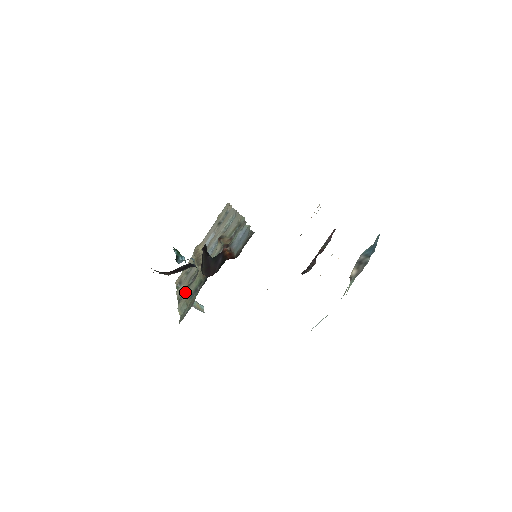
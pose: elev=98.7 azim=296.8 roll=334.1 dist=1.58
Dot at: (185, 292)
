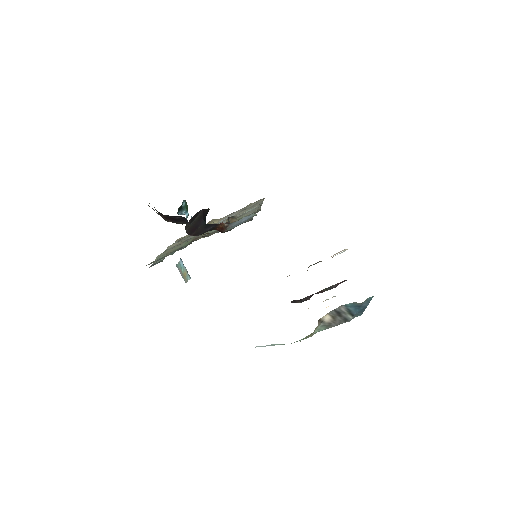
Dot at: occluded
